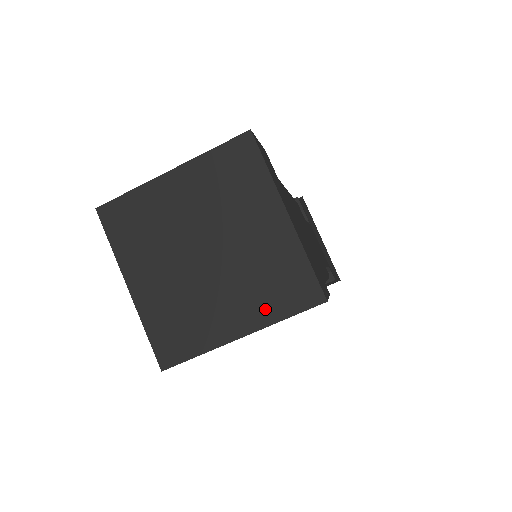
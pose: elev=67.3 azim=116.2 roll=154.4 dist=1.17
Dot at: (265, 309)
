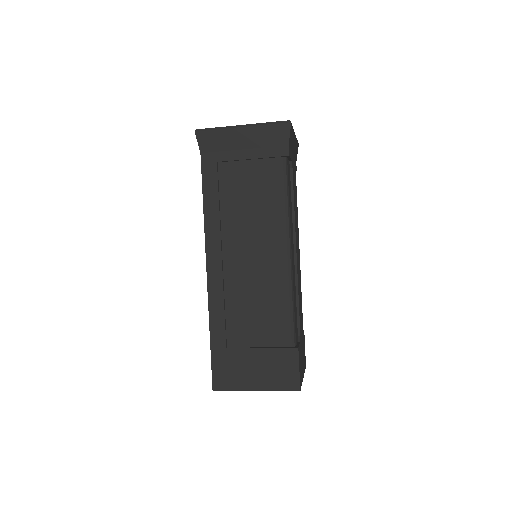
Dot at: occluded
